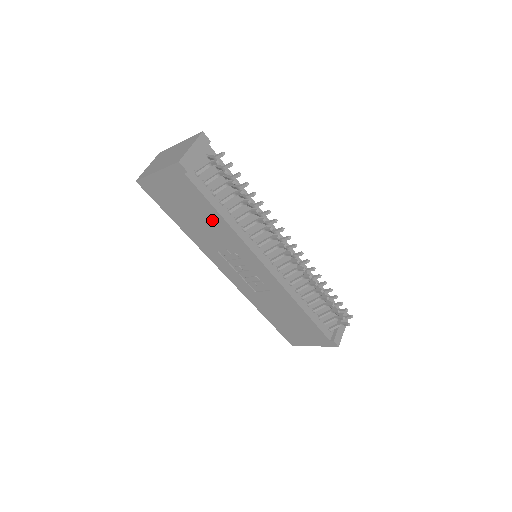
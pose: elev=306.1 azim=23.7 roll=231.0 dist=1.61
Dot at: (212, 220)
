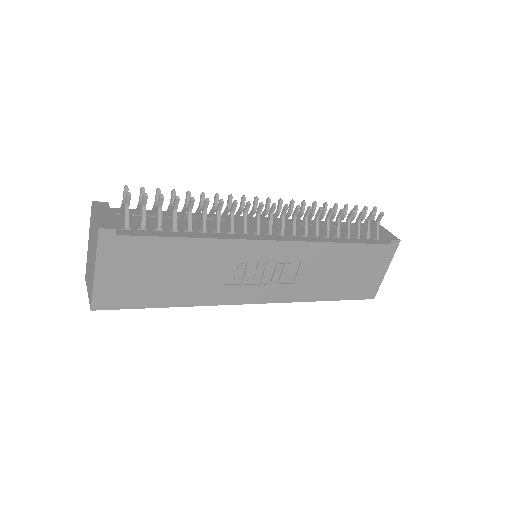
Dot at: (186, 255)
